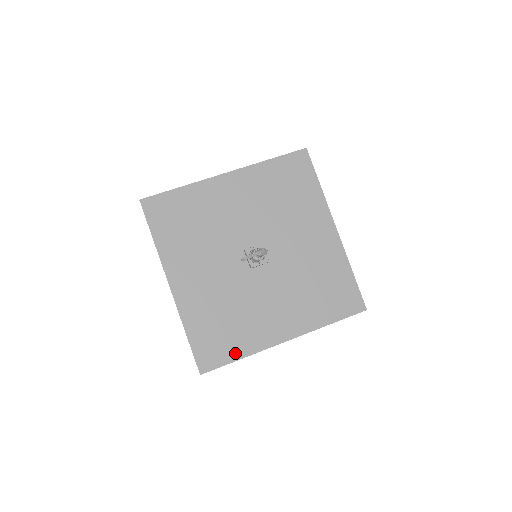
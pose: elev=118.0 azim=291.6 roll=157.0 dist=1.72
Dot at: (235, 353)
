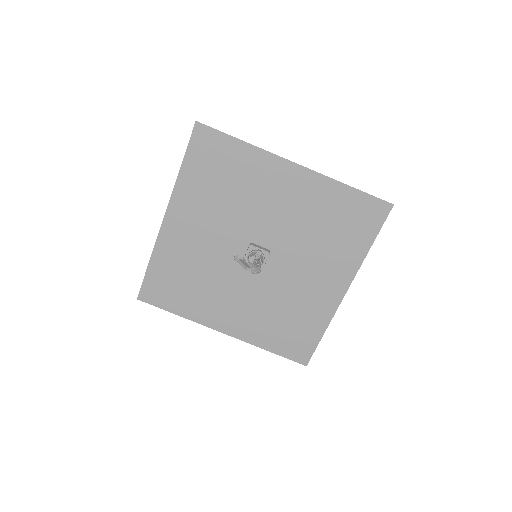
Dot at: (176, 307)
